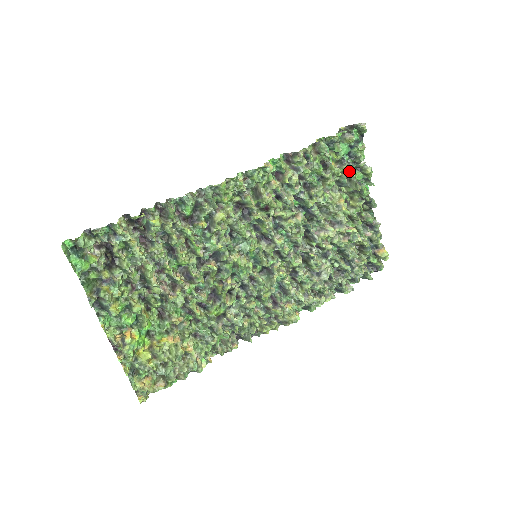
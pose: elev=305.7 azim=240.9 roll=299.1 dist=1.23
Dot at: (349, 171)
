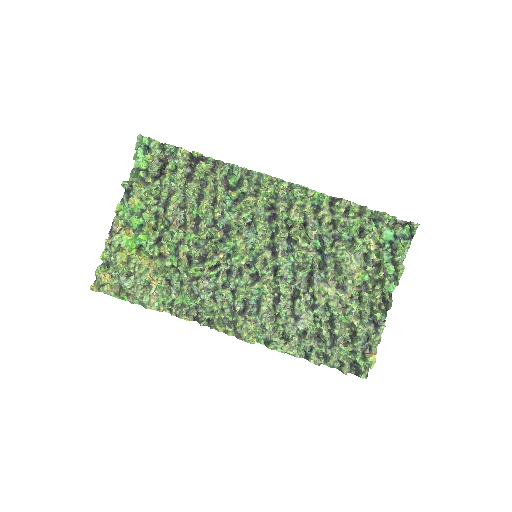
Dot at: (382, 255)
